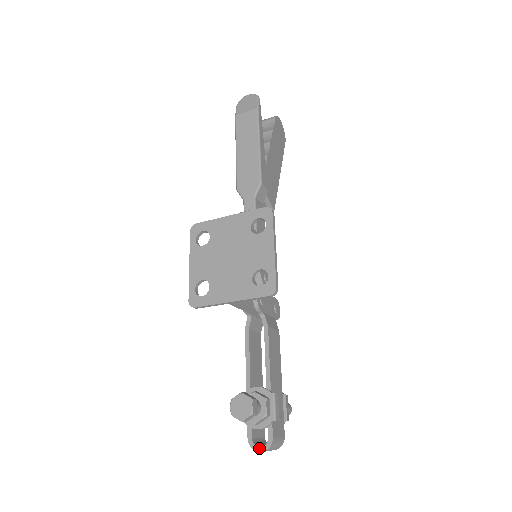
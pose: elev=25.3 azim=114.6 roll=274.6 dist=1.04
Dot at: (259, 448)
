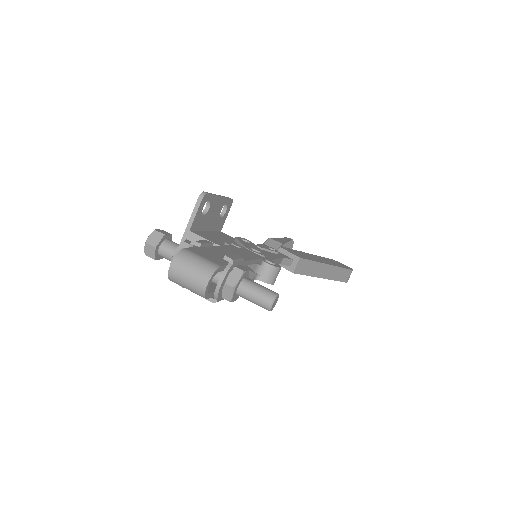
Dot at: (171, 266)
